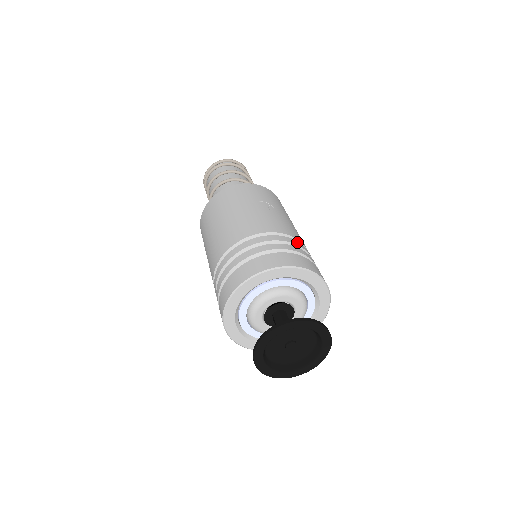
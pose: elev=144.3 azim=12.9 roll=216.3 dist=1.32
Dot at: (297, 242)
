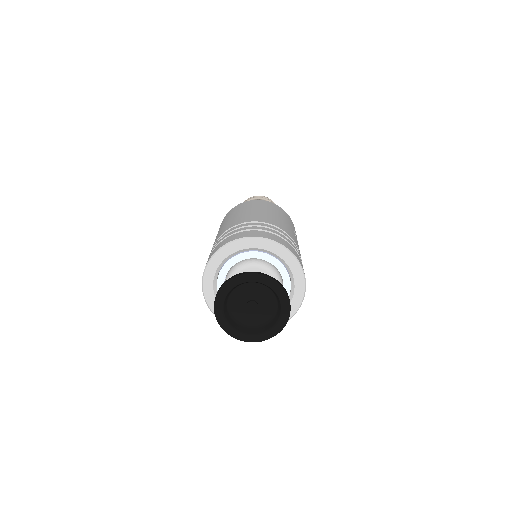
Dot at: occluded
